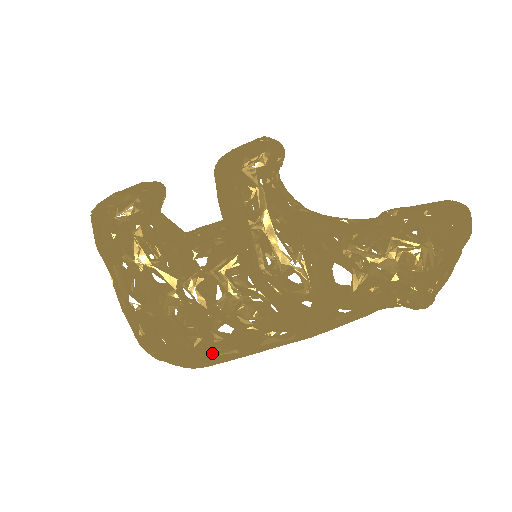
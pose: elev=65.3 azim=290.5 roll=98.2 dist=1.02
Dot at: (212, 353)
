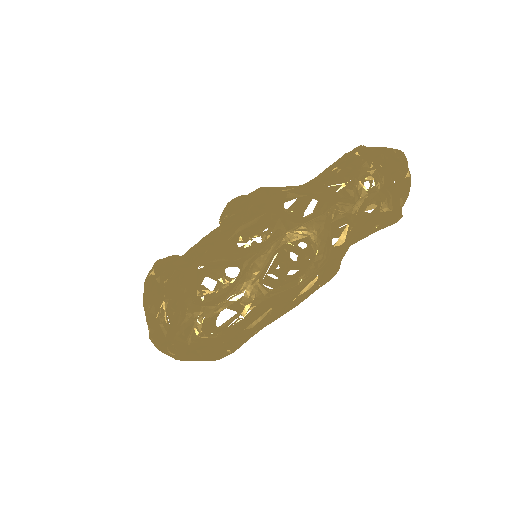
Dot at: (217, 329)
